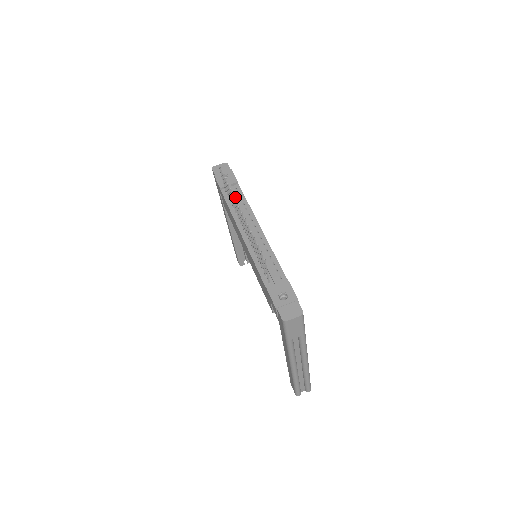
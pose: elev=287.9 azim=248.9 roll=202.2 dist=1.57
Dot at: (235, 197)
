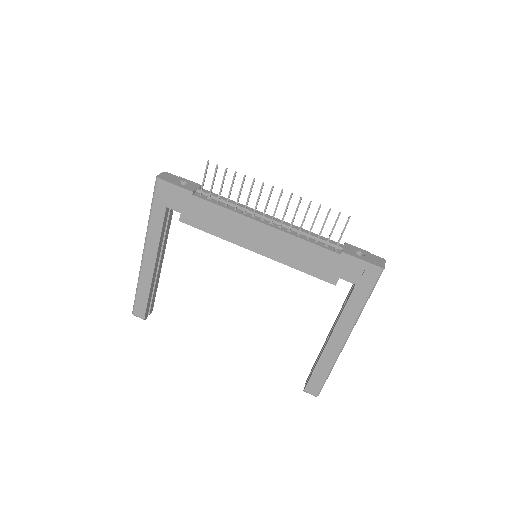
Dot at: occluded
